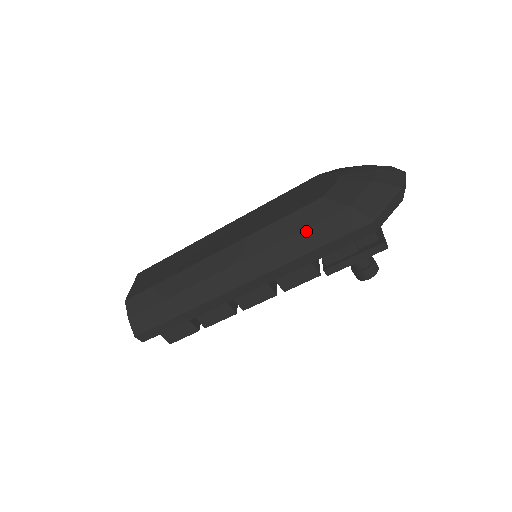
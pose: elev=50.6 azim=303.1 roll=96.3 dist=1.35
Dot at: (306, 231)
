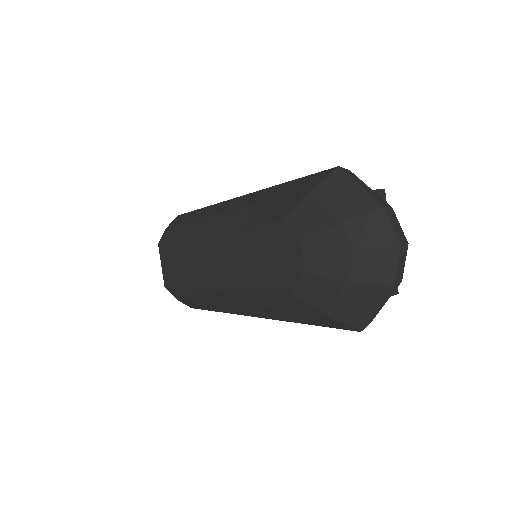
Dot at: (290, 313)
